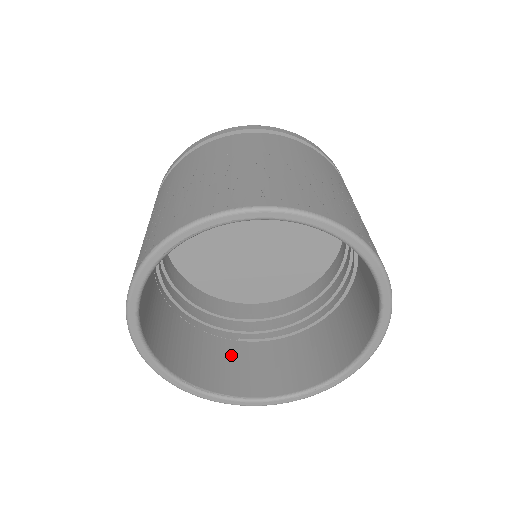
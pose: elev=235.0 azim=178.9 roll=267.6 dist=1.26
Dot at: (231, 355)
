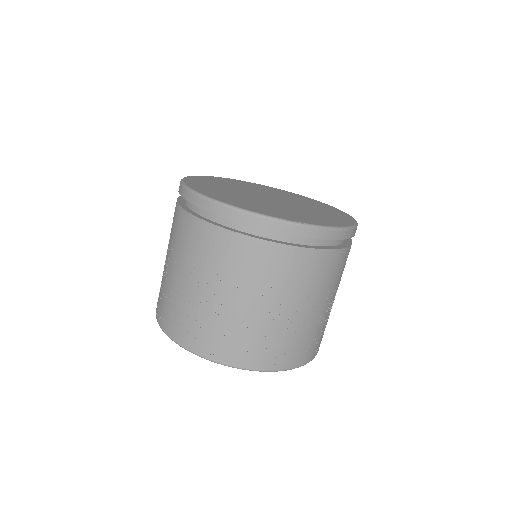
Dot at: occluded
